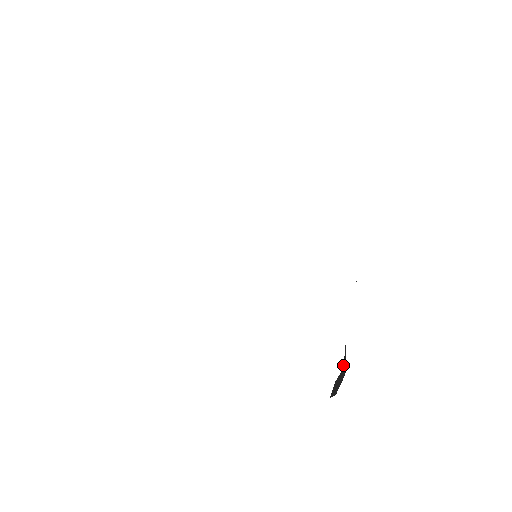
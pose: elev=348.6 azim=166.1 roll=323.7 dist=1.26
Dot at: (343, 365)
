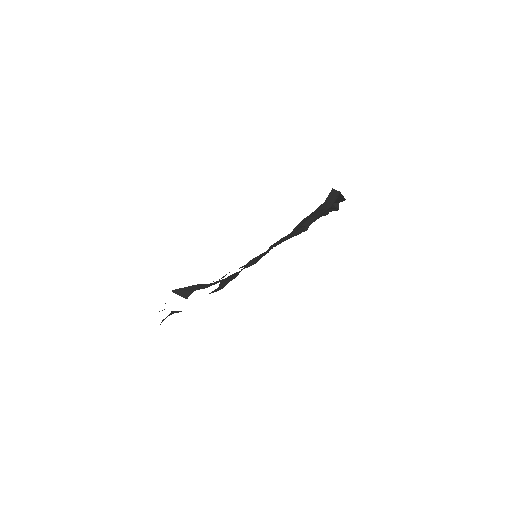
Dot at: (344, 200)
